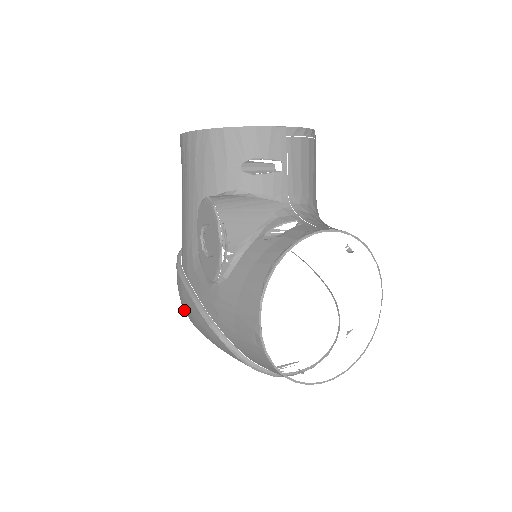
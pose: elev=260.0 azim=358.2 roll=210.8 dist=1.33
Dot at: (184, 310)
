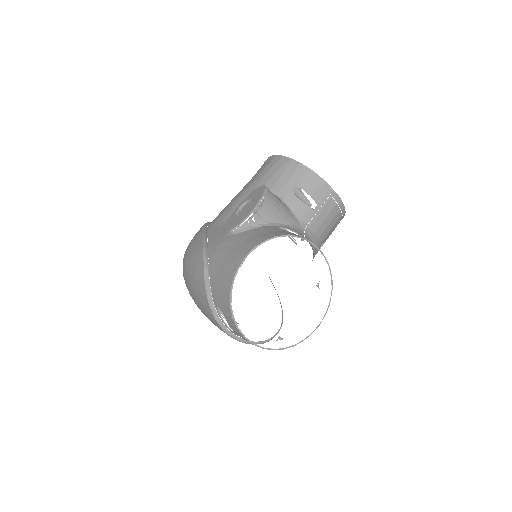
Dot at: occluded
